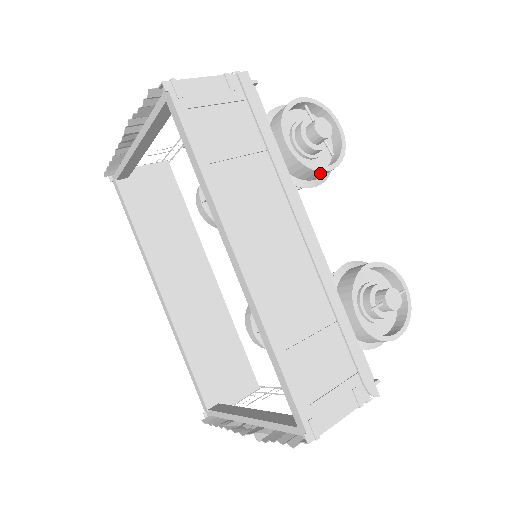
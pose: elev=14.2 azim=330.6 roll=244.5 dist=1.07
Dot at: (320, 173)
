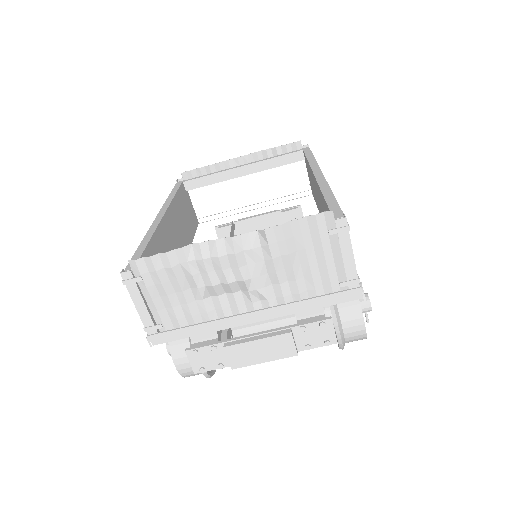
Dot at: occluded
